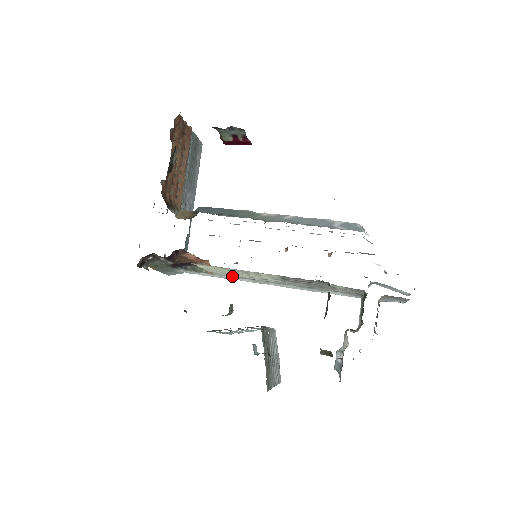
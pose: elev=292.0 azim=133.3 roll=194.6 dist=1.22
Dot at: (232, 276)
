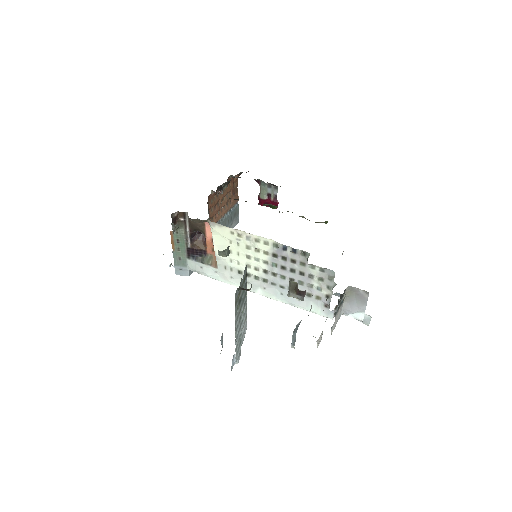
Dot at: (231, 266)
